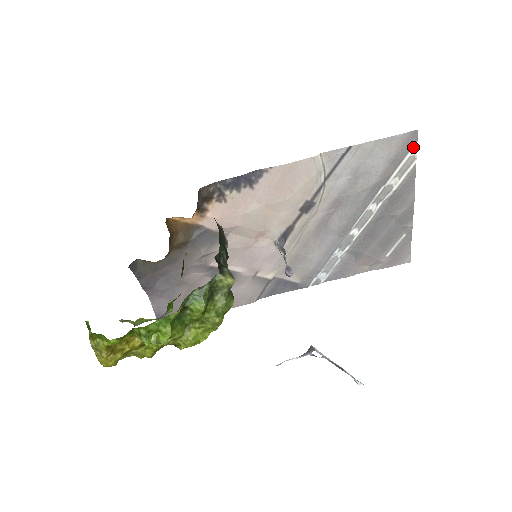
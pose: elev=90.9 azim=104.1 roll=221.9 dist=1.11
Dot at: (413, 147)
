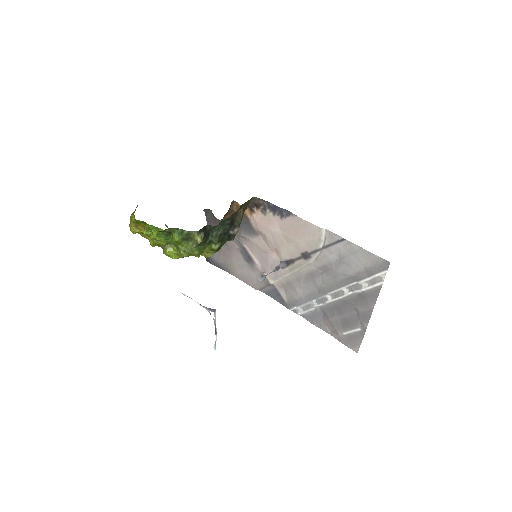
Dot at: (384, 271)
